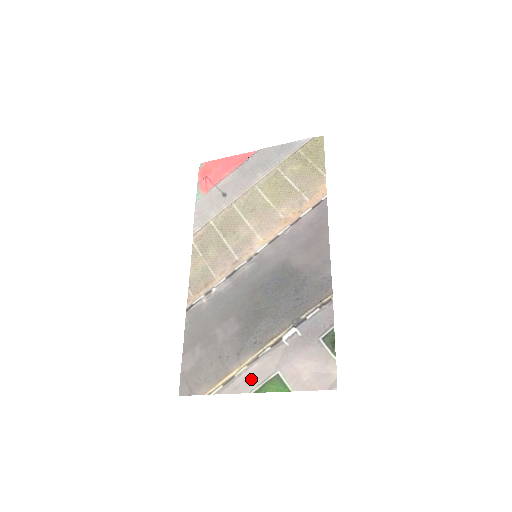
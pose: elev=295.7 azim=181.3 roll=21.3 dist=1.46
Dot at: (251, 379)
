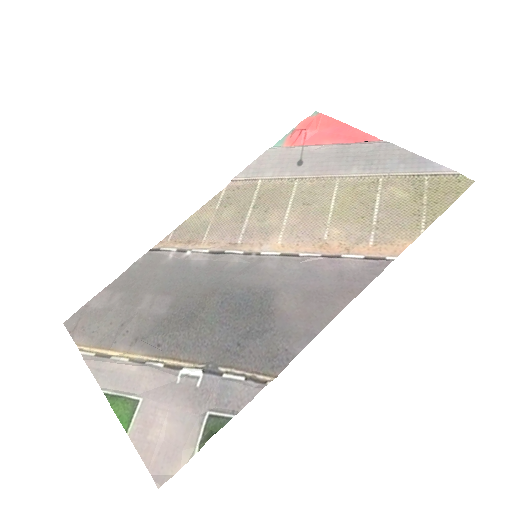
Dot at: (117, 377)
